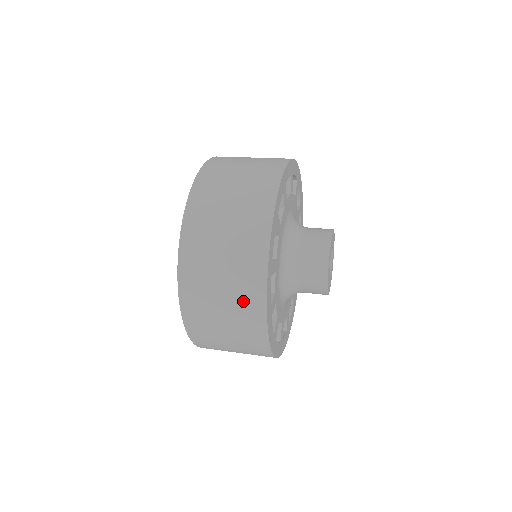
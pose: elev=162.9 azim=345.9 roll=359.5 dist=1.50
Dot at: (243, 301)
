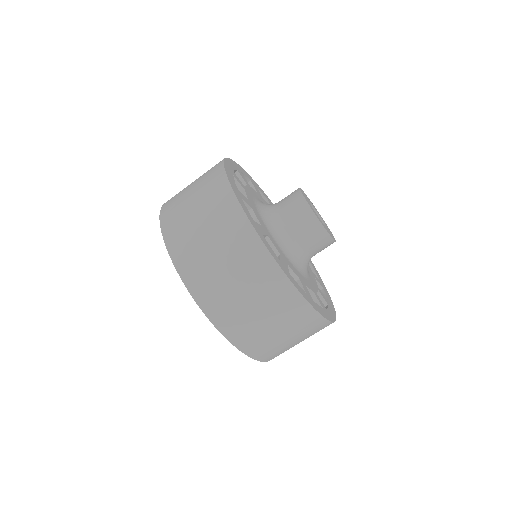
Dot at: (222, 220)
